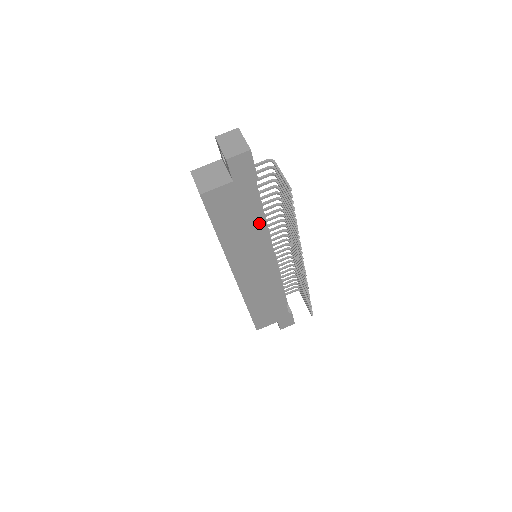
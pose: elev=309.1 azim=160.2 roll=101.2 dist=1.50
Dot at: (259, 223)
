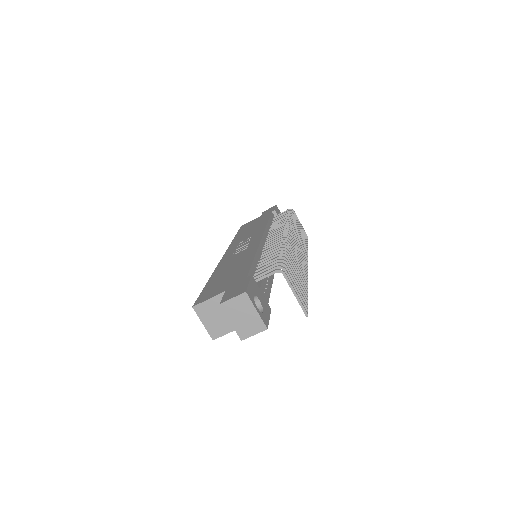
Dot at: occluded
